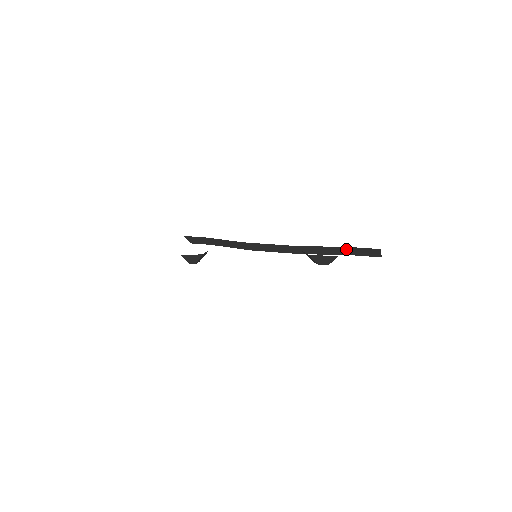
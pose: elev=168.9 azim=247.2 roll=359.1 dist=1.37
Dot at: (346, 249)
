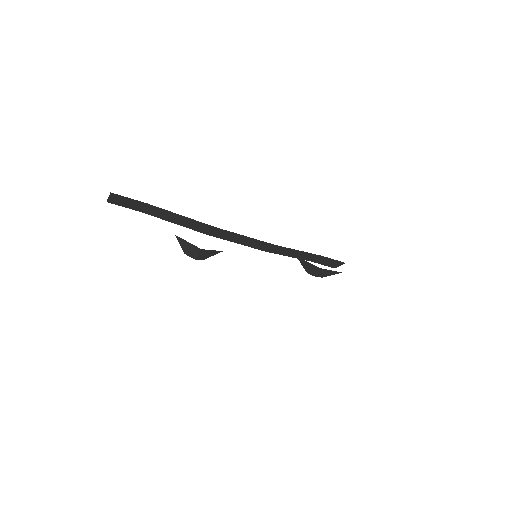
Dot at: (314, 256)
